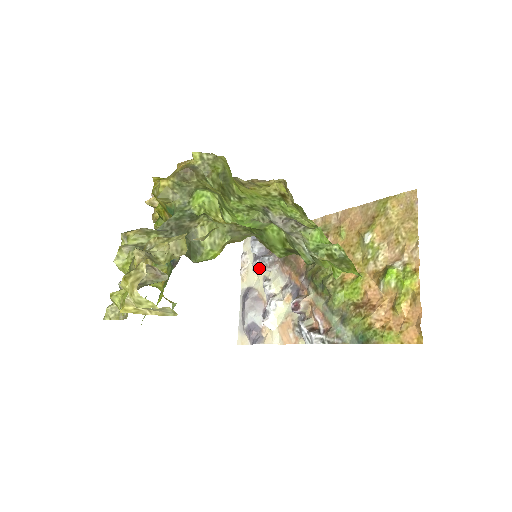
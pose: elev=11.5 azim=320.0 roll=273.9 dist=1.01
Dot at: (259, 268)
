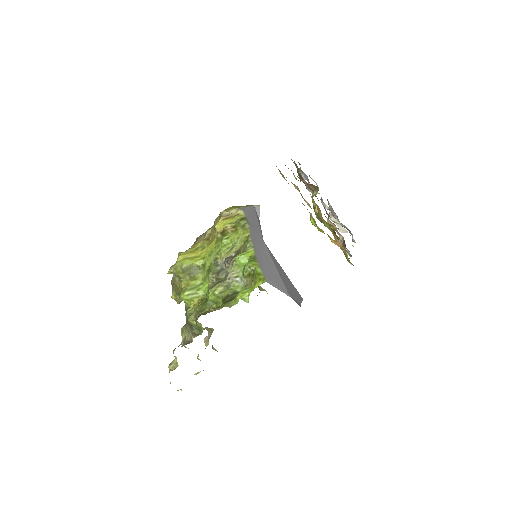
Dot at: occluded
